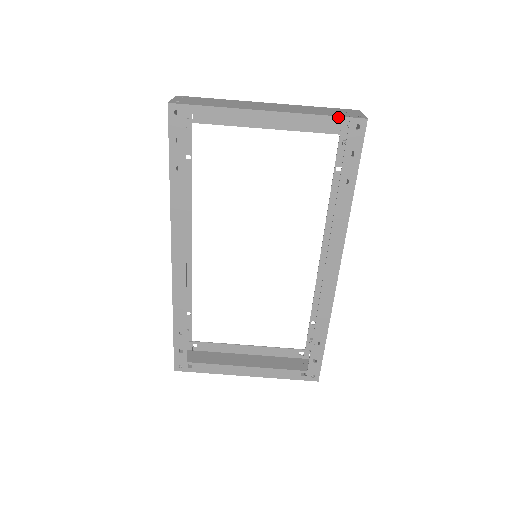
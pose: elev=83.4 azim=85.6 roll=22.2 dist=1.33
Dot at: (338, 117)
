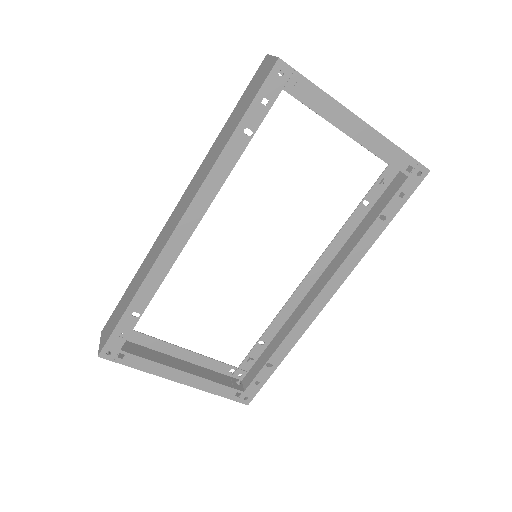
Dot at: (411, 157)
